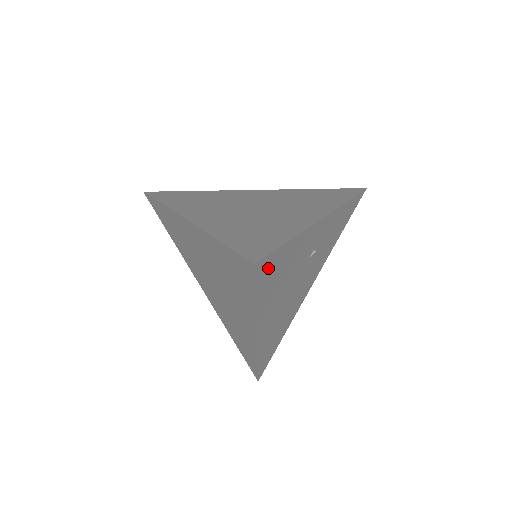
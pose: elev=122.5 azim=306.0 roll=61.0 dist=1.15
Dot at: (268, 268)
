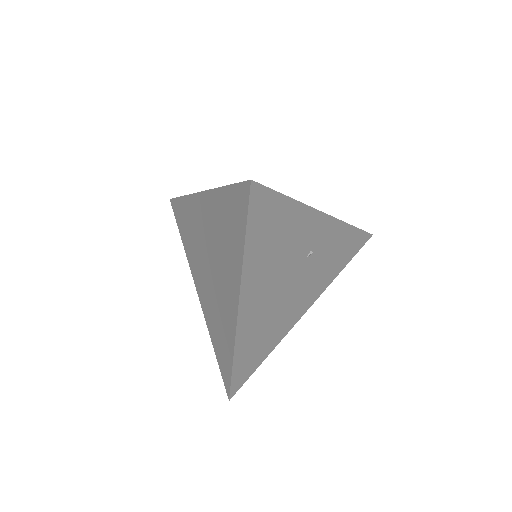
Dot at: (262, 206)
